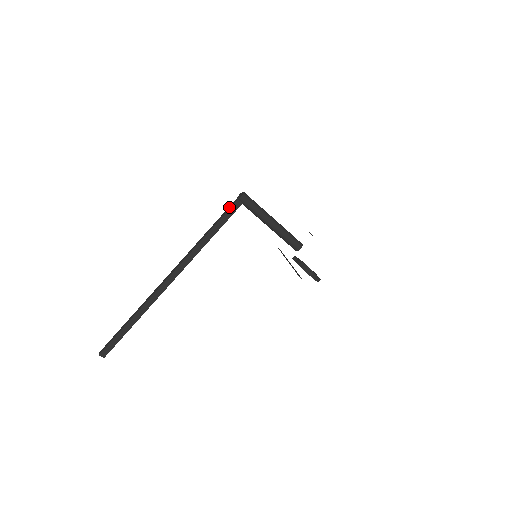
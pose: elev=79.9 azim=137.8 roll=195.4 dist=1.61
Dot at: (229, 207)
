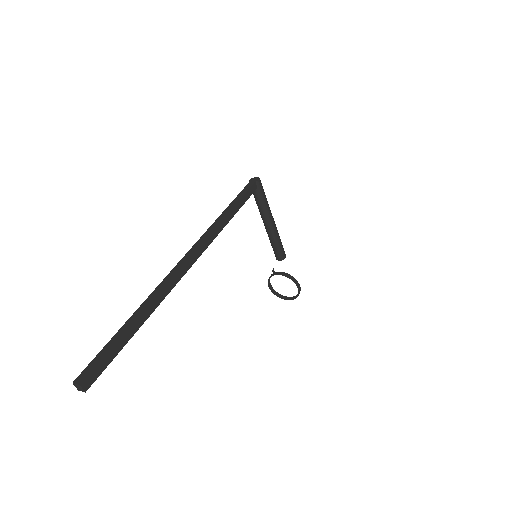
Dot at: (245, 188)
